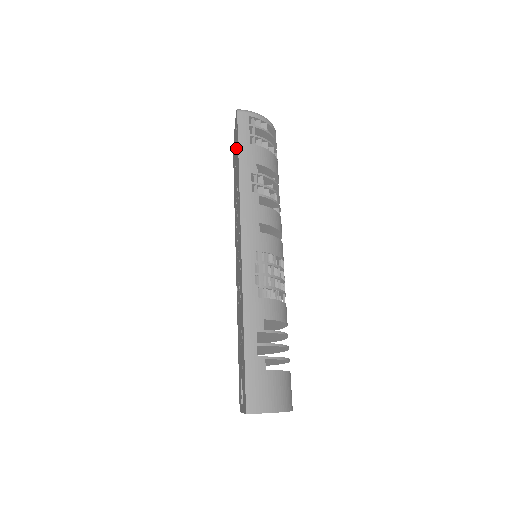
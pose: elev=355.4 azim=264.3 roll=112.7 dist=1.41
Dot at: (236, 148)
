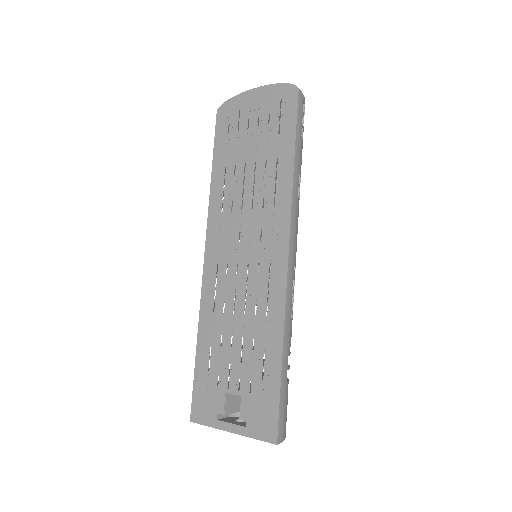
Dot at: (271, 125)
